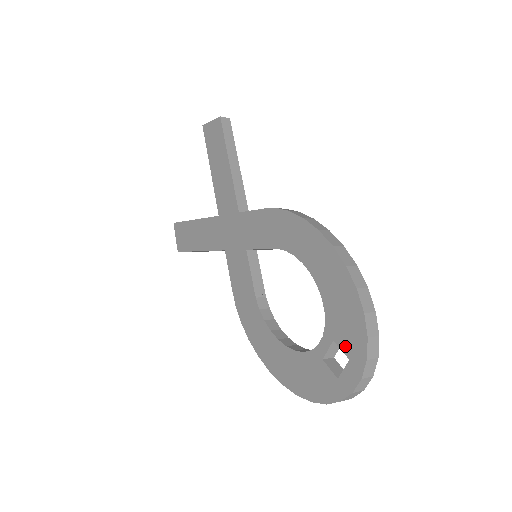
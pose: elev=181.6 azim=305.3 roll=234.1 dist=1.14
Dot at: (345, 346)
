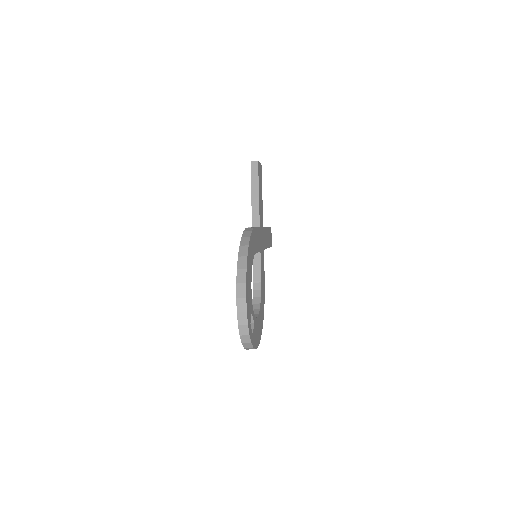
Dot at: occluded
